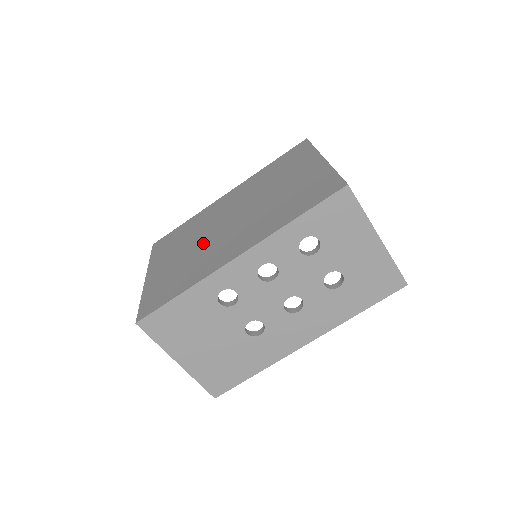
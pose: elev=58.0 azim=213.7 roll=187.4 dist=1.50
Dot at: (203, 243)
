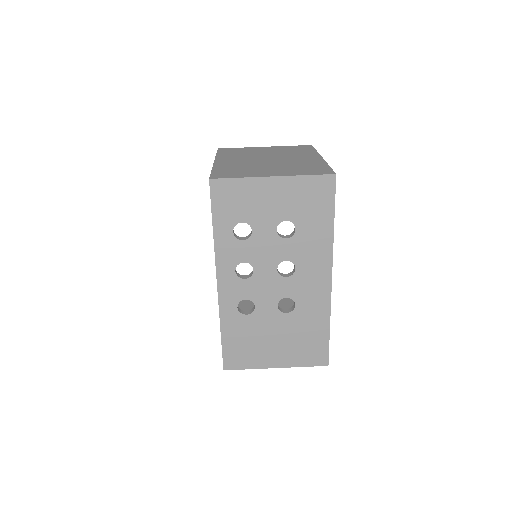
Dot at: occluded
